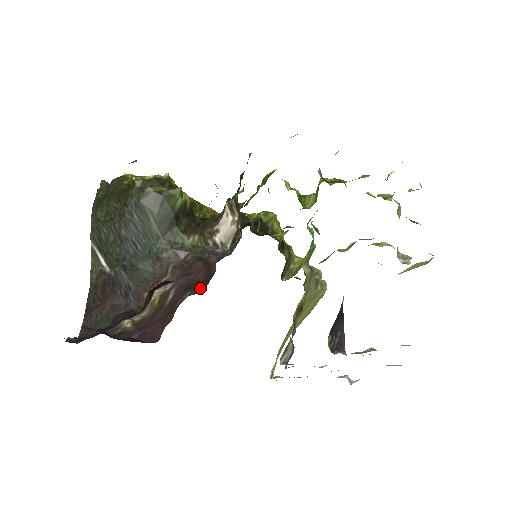
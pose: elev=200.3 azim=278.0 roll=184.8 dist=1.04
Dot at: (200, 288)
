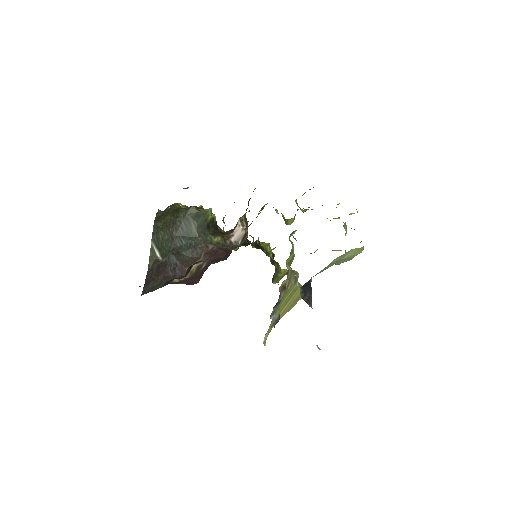
Dot at: (222, 260)
